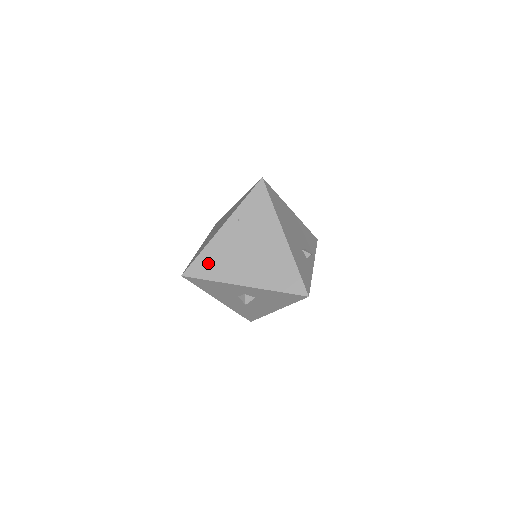
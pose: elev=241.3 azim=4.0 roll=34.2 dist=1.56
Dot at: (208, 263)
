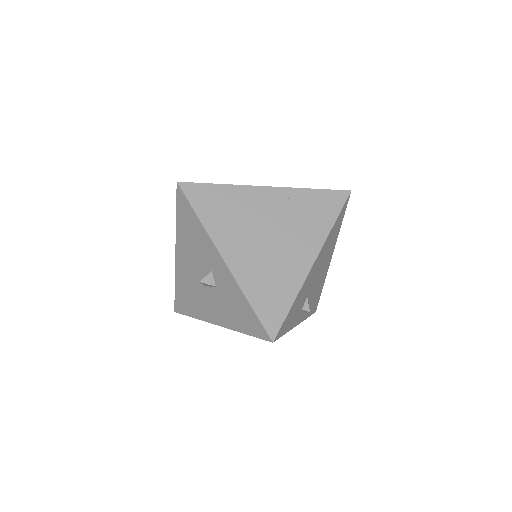
Dot at: (216, 201)
